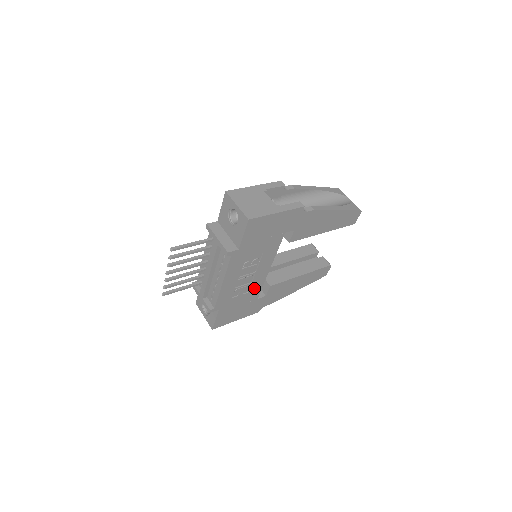
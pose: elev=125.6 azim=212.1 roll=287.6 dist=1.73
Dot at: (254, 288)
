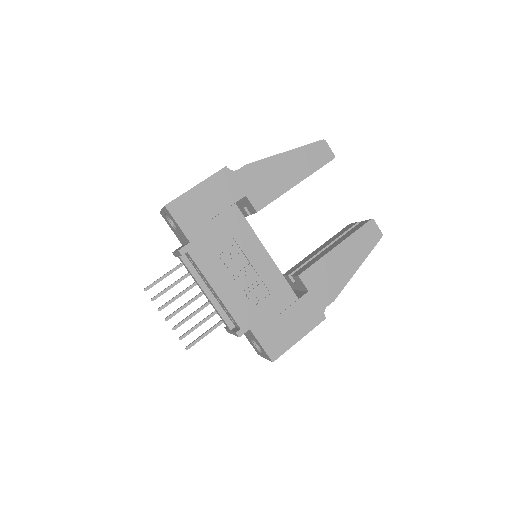
Dot at: (274, 285)
